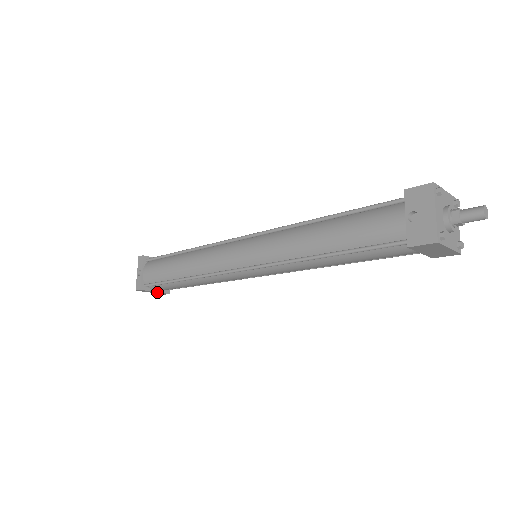
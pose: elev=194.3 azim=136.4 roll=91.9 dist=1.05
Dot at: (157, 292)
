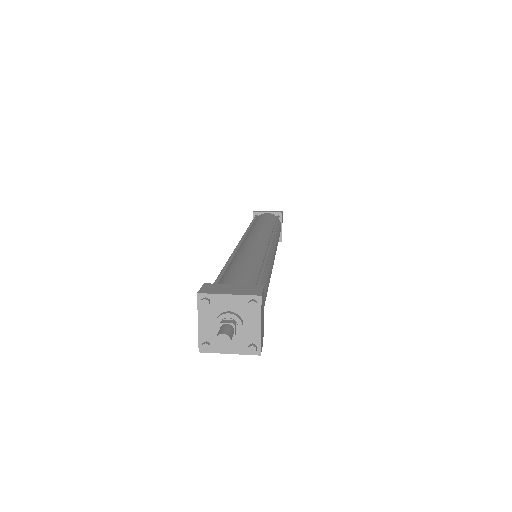
Dot at: occluded
